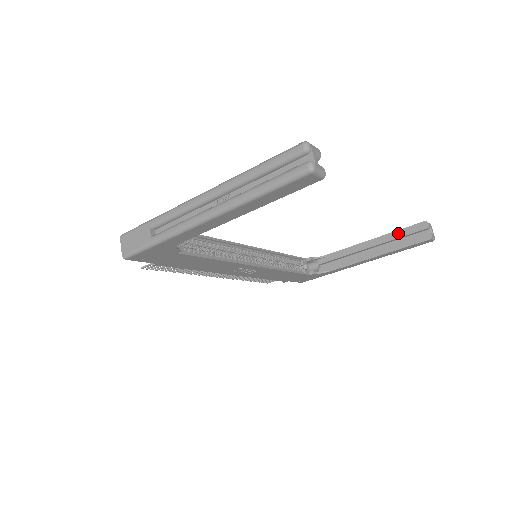
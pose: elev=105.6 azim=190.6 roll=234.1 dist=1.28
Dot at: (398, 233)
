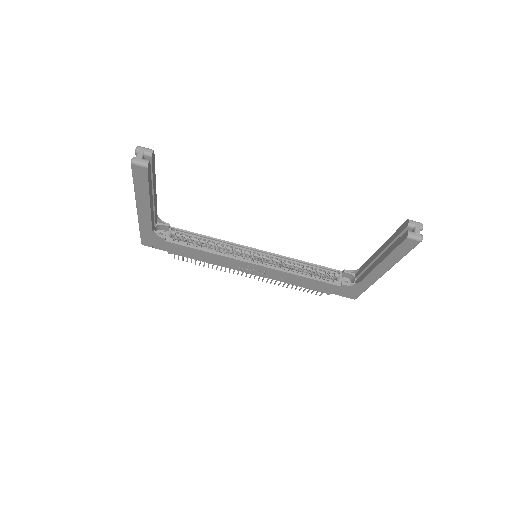
Dot at: (393, 236)
